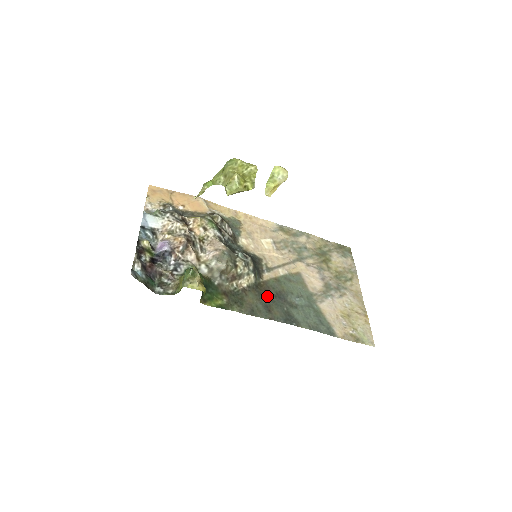
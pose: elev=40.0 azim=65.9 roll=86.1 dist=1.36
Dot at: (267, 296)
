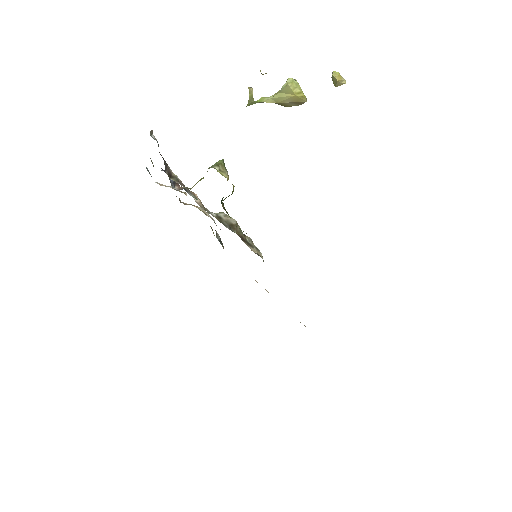
Dot at: occluded
